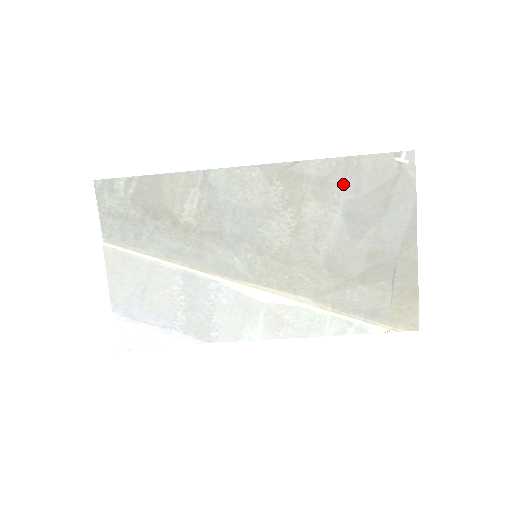
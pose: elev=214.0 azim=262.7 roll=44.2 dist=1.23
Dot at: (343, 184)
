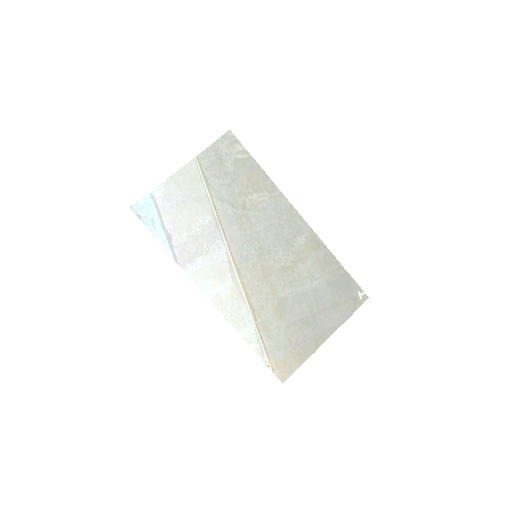
Dot at: (328, 274)
